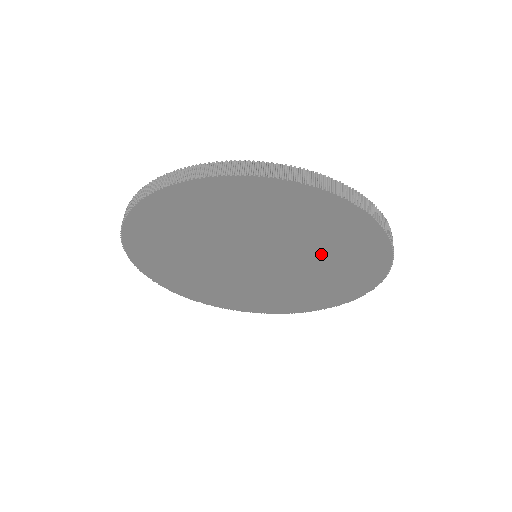
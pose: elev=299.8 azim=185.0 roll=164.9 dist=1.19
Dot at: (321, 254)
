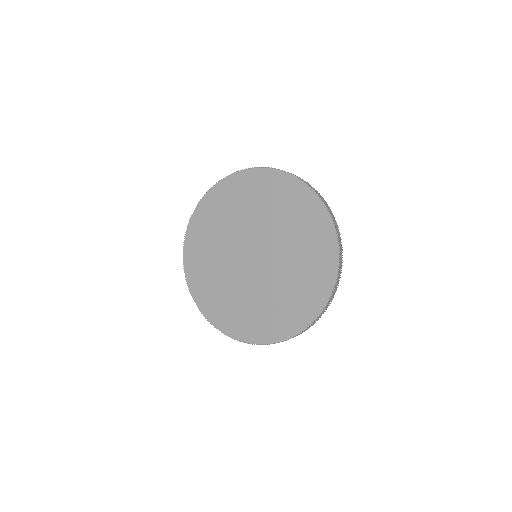
Dot at: (290, 278)
